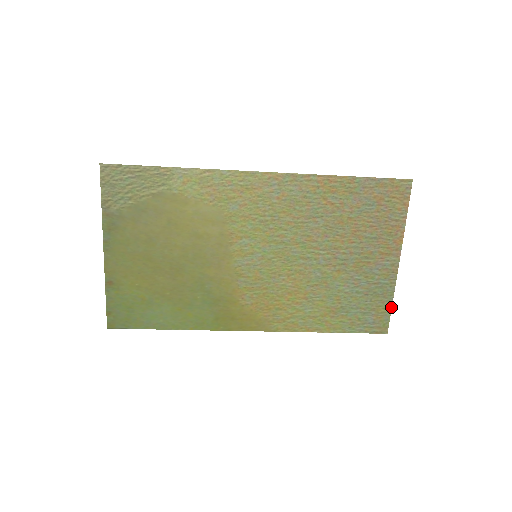
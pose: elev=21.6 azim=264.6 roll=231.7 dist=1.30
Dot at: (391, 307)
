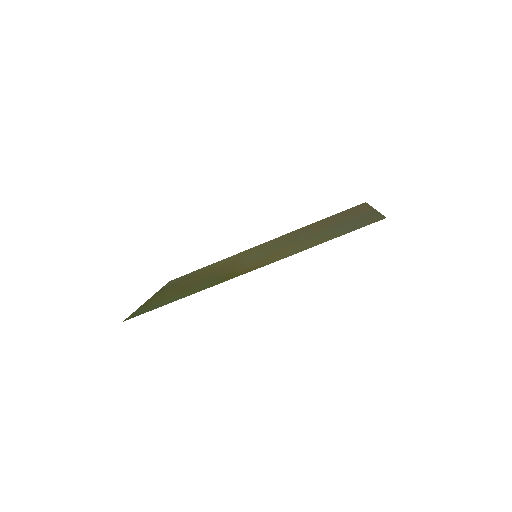
Dot at: occluded
